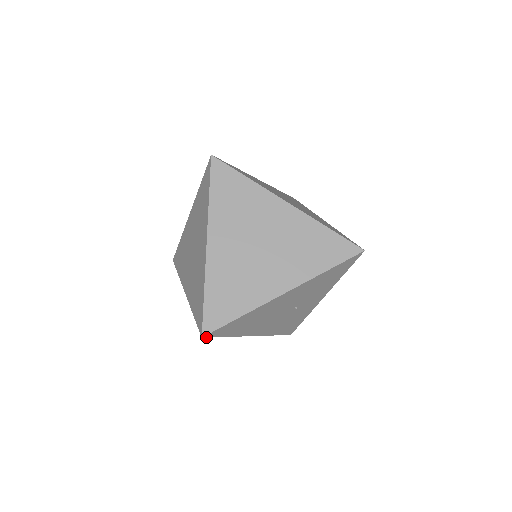
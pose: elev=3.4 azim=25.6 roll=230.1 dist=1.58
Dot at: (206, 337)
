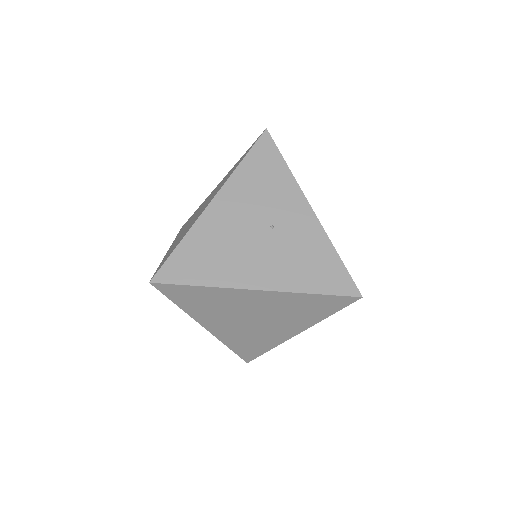
Dot at: (157, 283)
